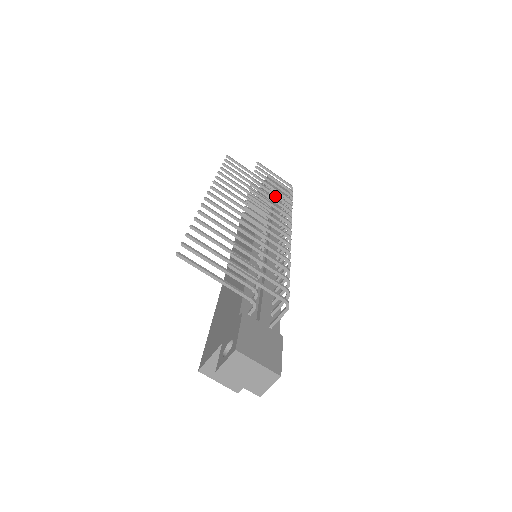
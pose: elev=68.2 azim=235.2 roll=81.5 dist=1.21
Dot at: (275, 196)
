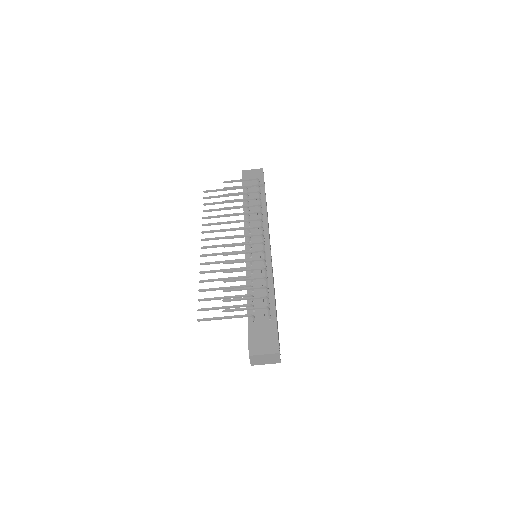
Dot at: (244, 207)
